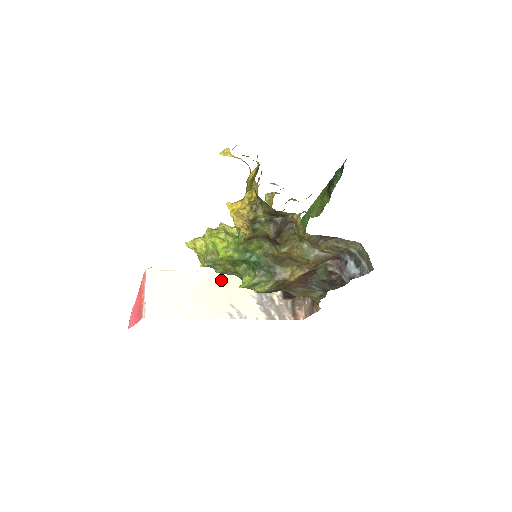
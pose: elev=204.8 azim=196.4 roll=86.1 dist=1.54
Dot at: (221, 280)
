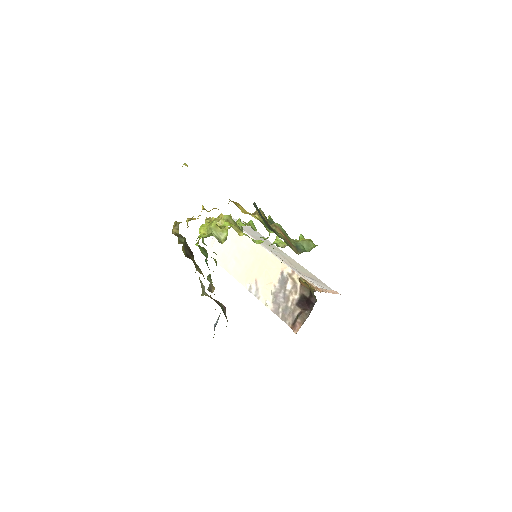
Dot at: (263, 256)
